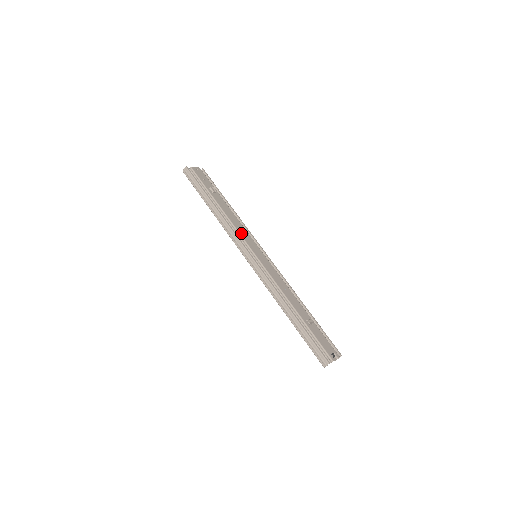
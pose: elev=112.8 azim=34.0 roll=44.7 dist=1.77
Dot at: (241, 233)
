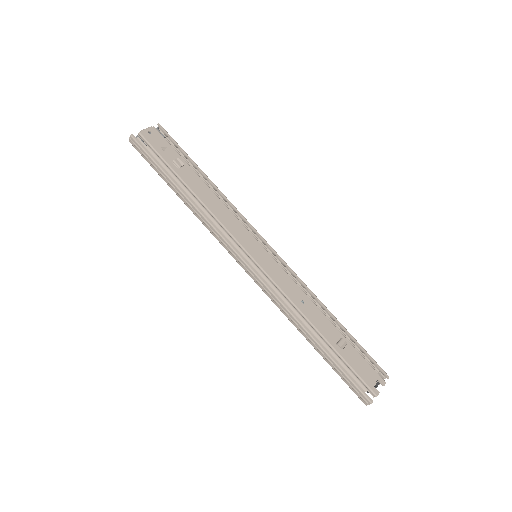
Dot at: (229, 228)
